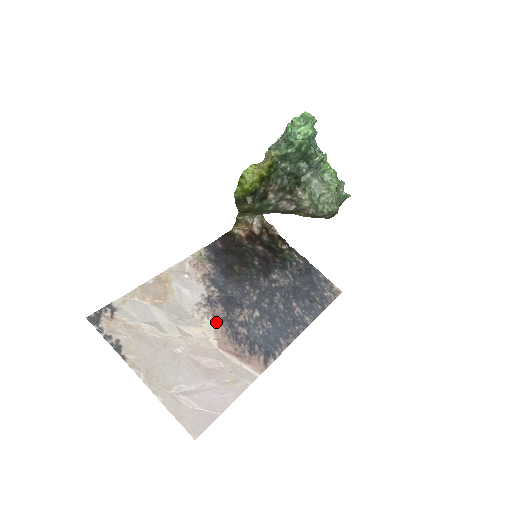
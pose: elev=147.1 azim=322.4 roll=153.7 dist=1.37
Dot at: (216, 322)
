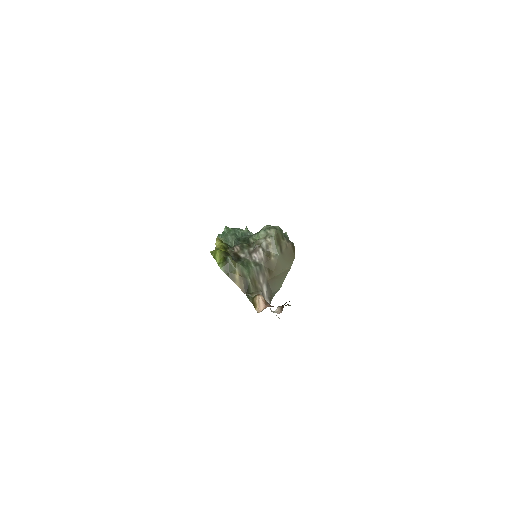
Dot at: occluded
